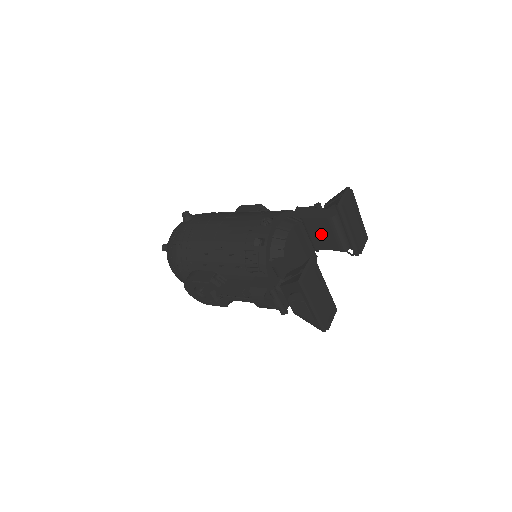
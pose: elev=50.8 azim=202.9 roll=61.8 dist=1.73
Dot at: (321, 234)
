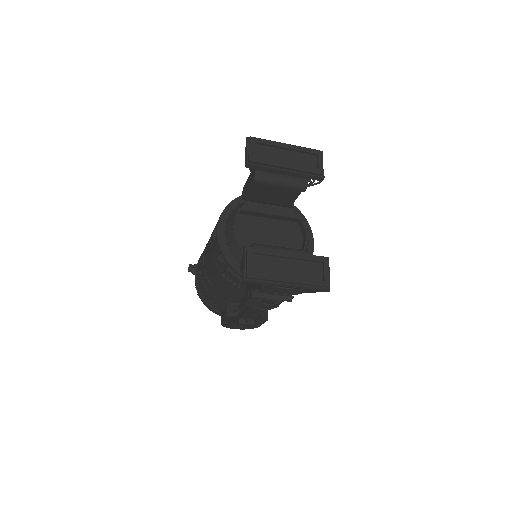
Dot at: (271, 196)
